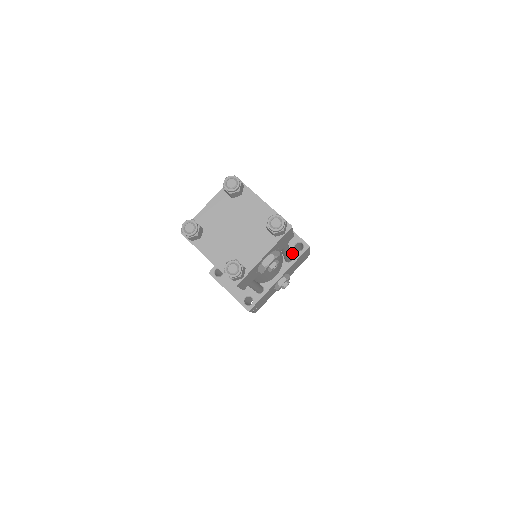
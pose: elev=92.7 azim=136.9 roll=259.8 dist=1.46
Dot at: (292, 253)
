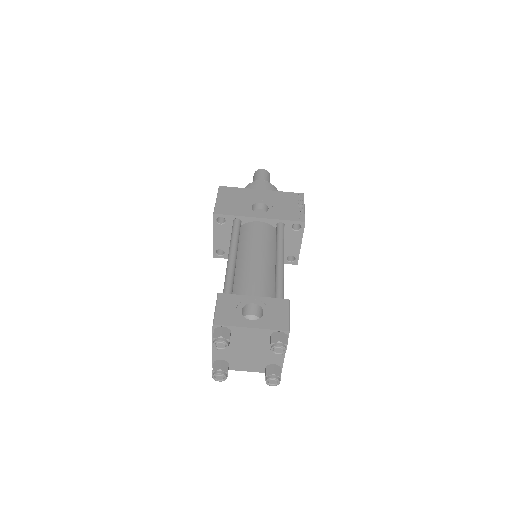
Dot at: occluded
